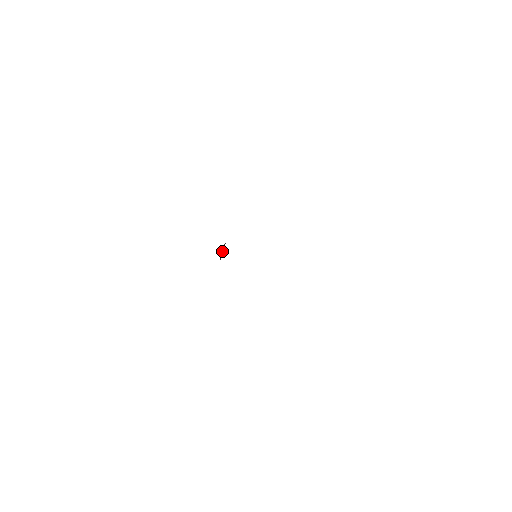
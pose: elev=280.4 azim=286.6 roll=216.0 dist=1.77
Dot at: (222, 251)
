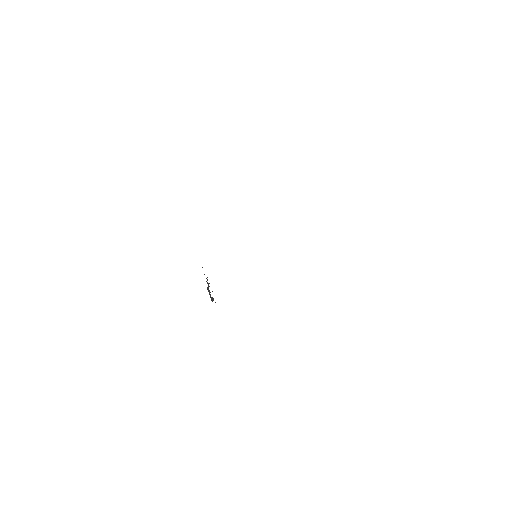
Dot at: occluded
